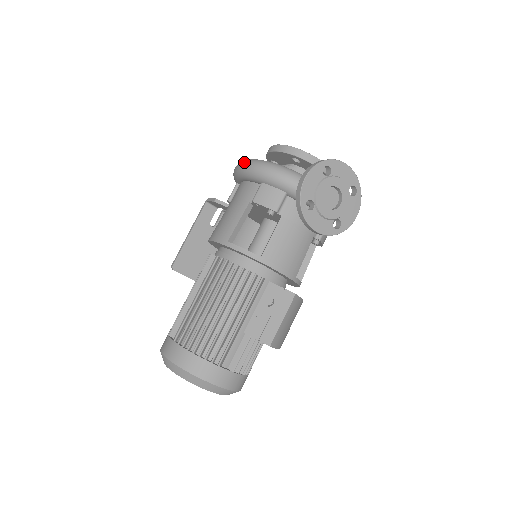
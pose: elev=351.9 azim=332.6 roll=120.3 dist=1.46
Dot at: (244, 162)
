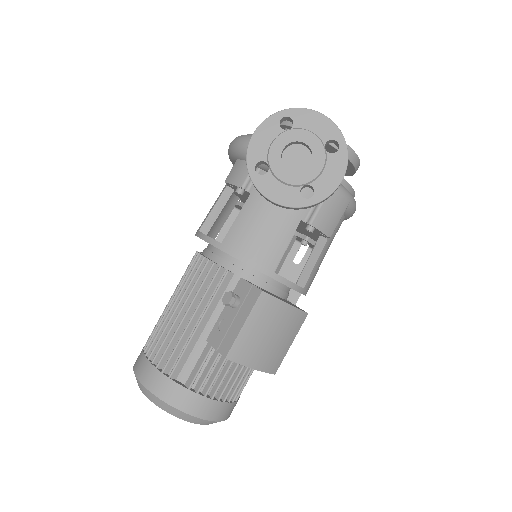
Dot at: occluded
